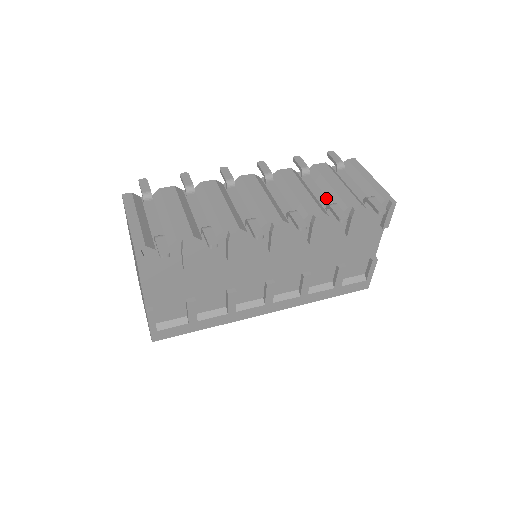
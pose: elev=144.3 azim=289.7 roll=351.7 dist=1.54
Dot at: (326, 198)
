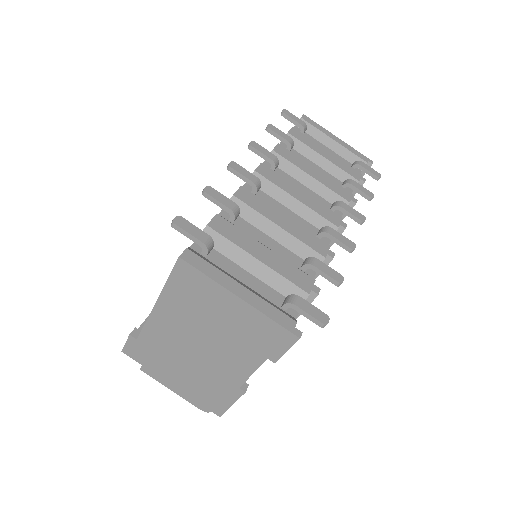
Dot at: (329, 173)
